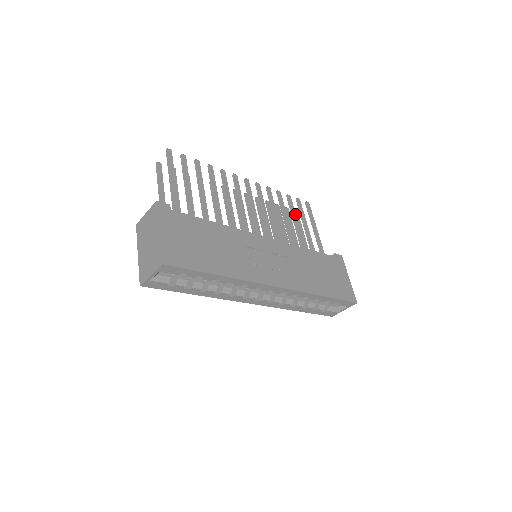
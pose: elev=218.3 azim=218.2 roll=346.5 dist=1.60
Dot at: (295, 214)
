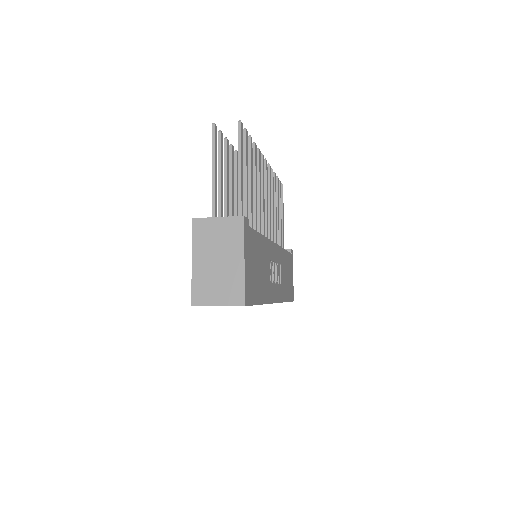
Dot at: occluded
